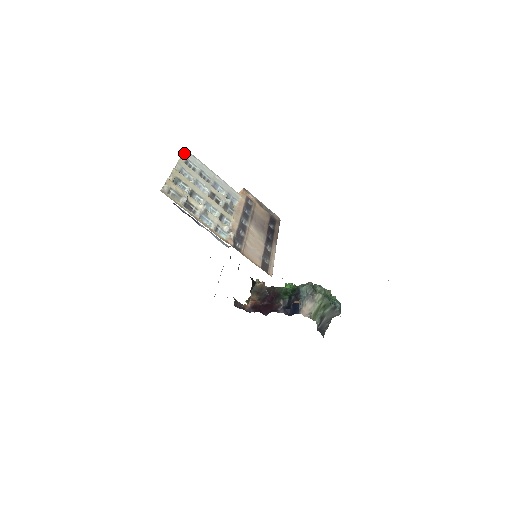
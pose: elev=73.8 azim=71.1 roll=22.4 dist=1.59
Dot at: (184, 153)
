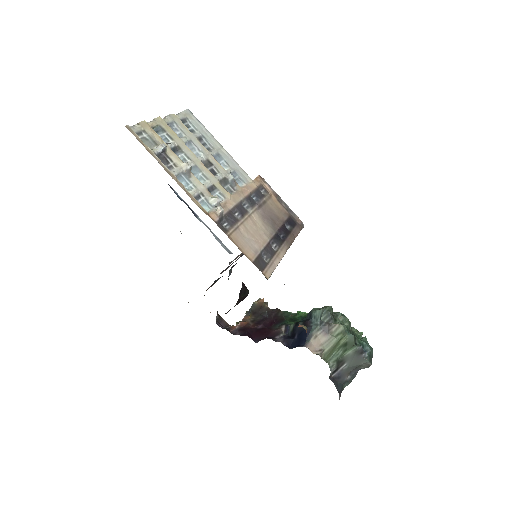
Dot at: (184, 112)
